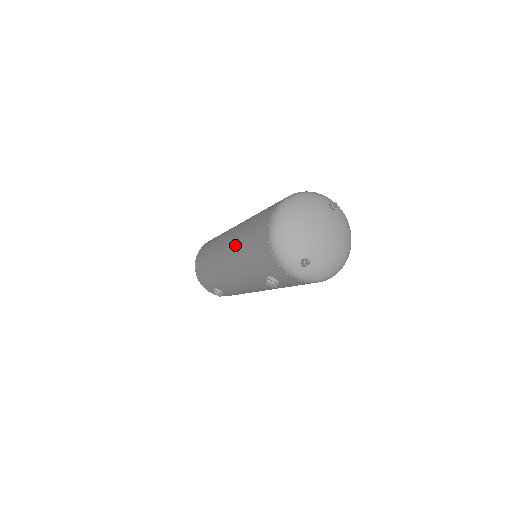
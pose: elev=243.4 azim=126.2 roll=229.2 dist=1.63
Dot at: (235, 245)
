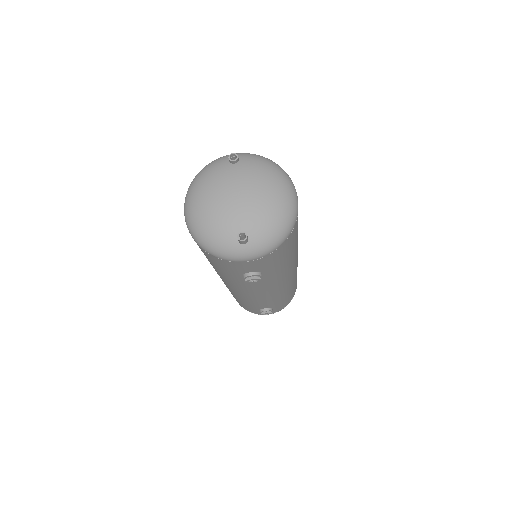
Dot at: occluded
